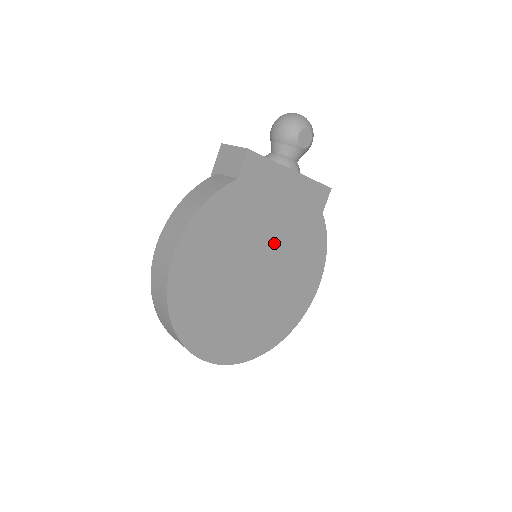
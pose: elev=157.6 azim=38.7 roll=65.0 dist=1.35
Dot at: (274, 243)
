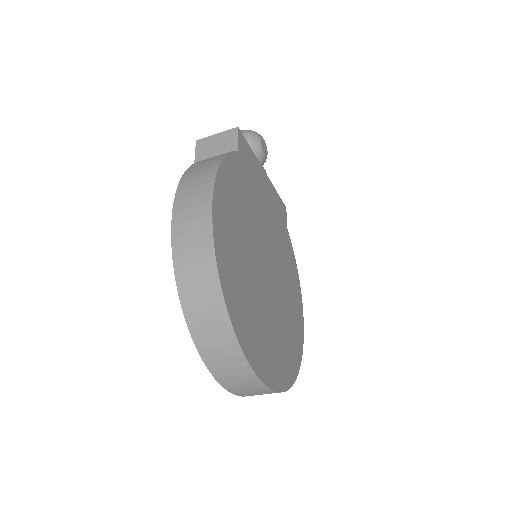
Dot at: (269, 240)
